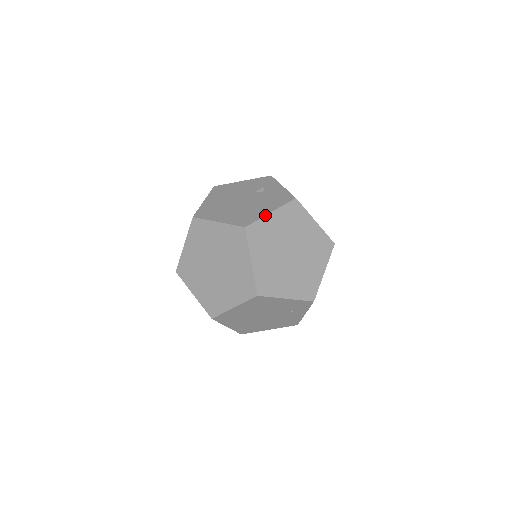
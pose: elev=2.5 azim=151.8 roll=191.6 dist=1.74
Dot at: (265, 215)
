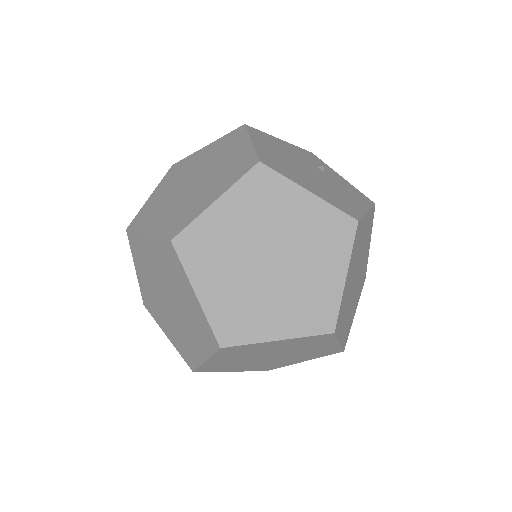
Dot at: (366, 212)
